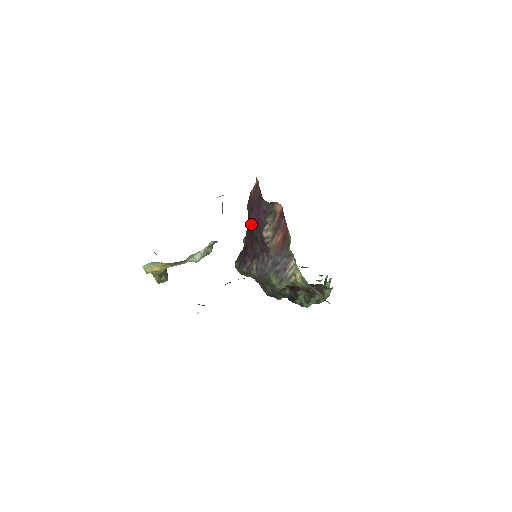
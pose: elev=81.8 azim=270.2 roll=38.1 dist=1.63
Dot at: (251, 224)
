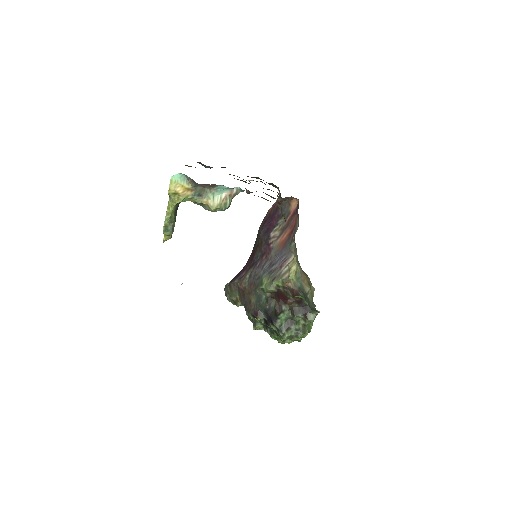
Dot at: (260, 233)
